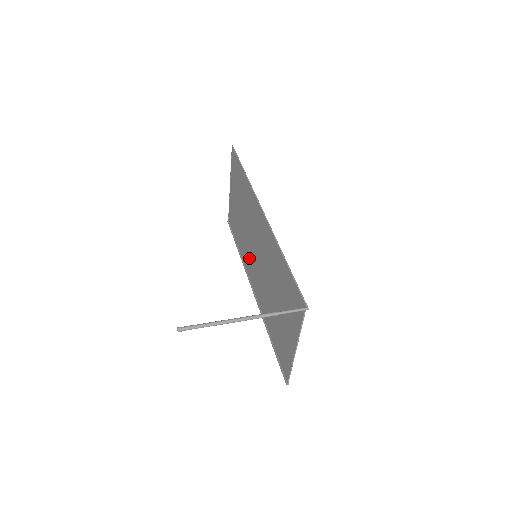
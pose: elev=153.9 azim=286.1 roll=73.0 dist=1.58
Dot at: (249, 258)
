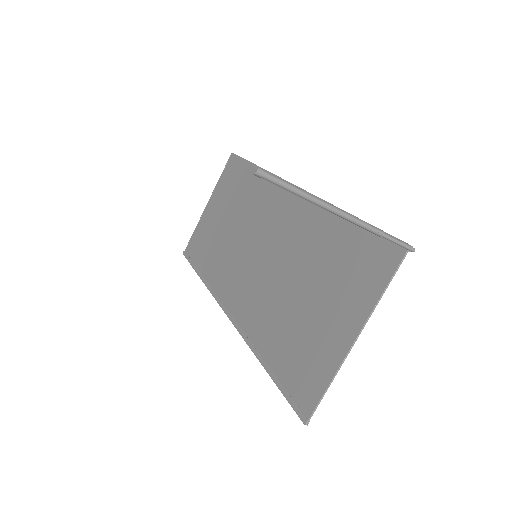
Dot at: (231, 271)
